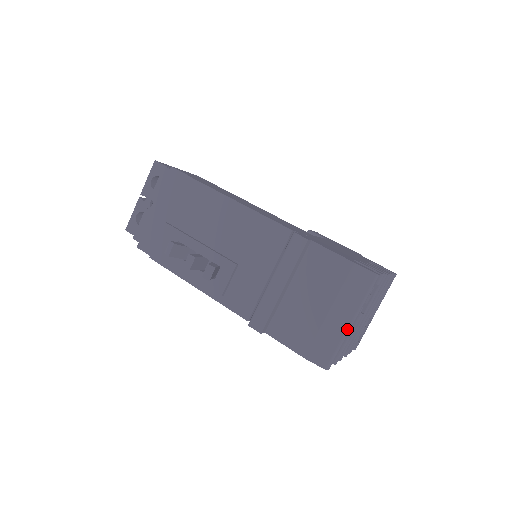
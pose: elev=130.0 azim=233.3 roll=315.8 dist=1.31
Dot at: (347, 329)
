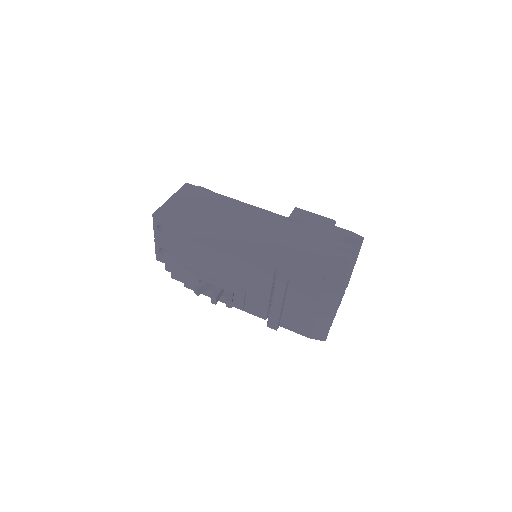
Dot at: (330, 322)
